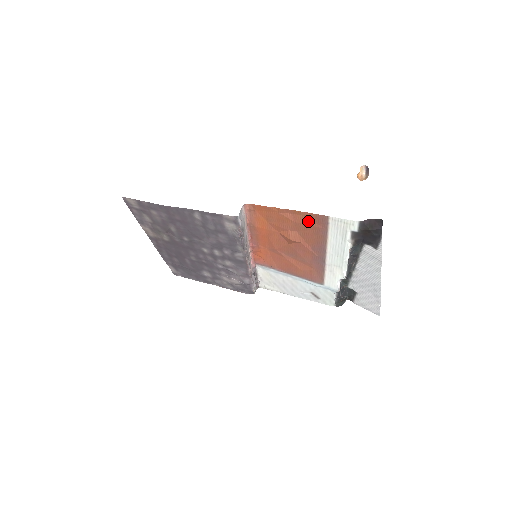
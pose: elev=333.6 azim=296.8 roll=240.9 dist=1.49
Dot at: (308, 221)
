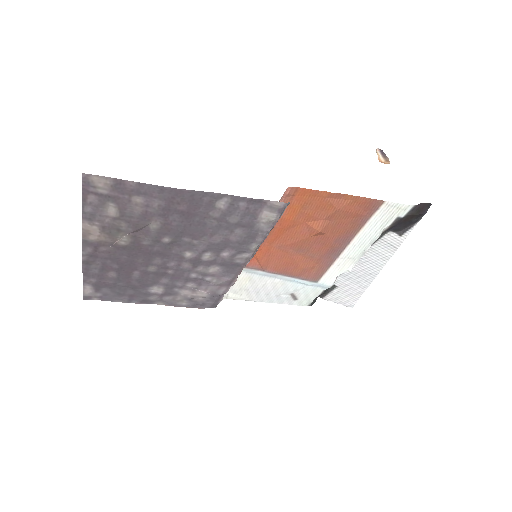
Dot at: (355, 207)
